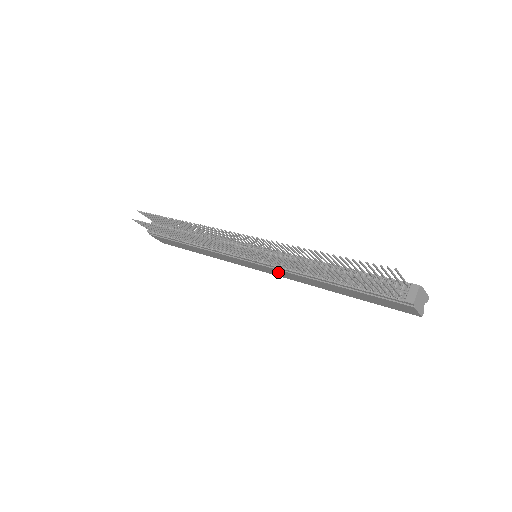
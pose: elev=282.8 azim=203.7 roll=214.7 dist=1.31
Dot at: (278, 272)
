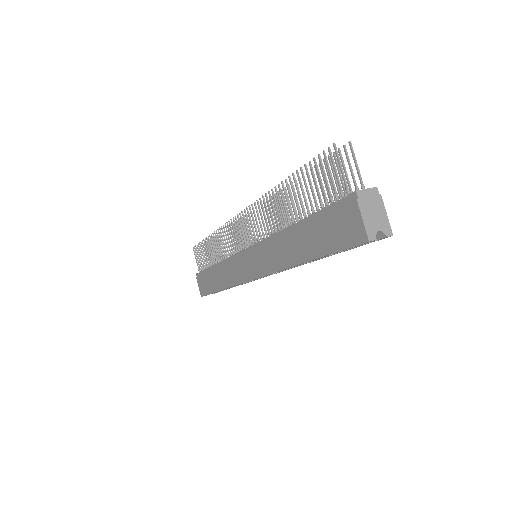
Dot at: (262, 257)
